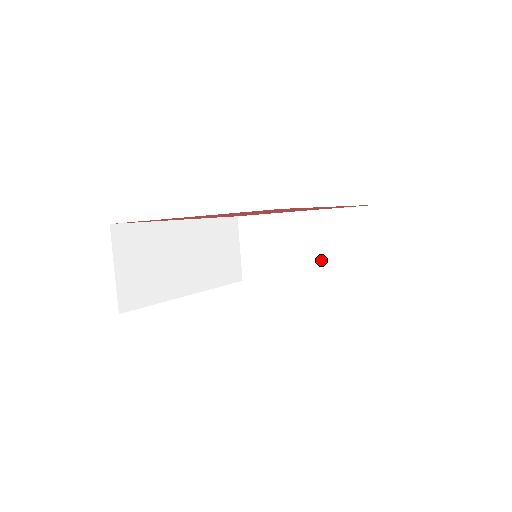
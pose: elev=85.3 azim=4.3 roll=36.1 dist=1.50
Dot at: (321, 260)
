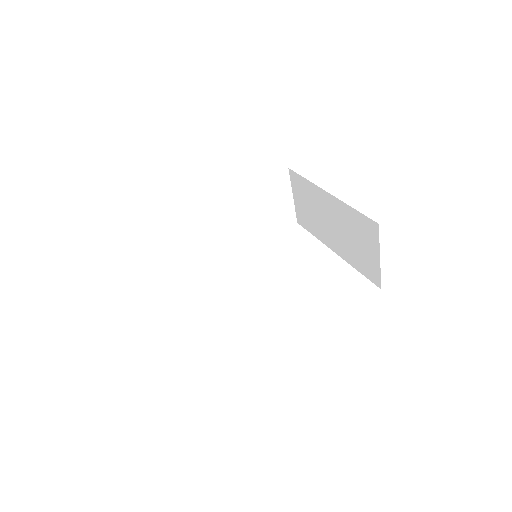
Dot at: (343, 243)
